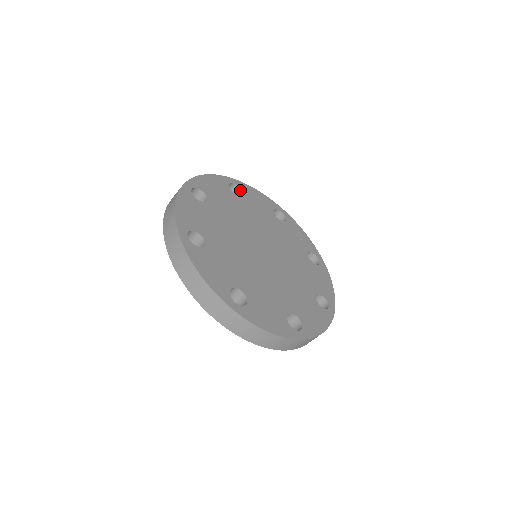
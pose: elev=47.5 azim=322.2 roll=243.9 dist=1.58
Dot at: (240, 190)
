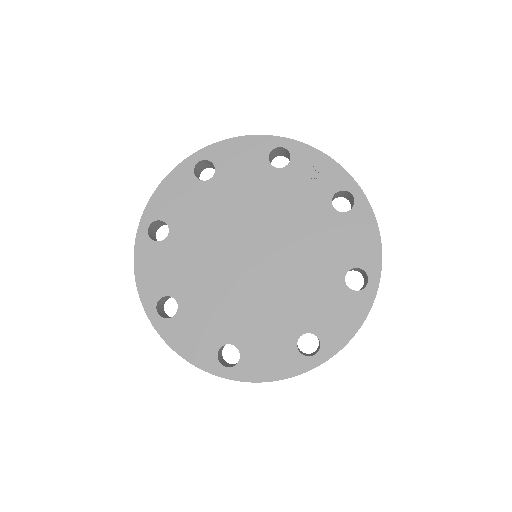
Dot at: (212, 163)
